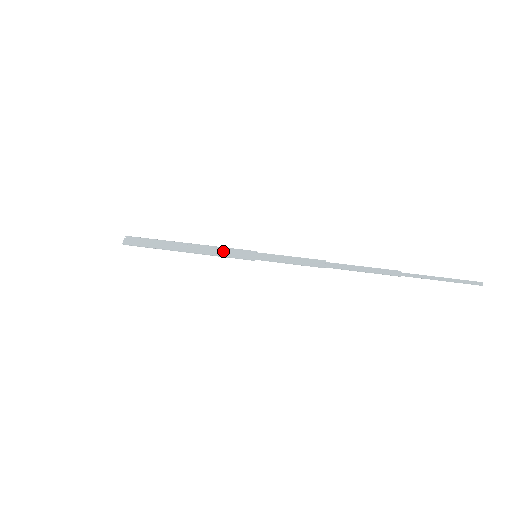
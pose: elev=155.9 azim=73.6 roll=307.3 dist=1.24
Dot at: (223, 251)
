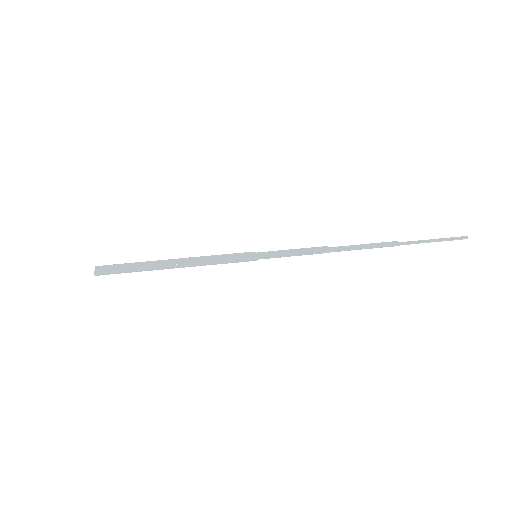
Dot at: (219, 258)
